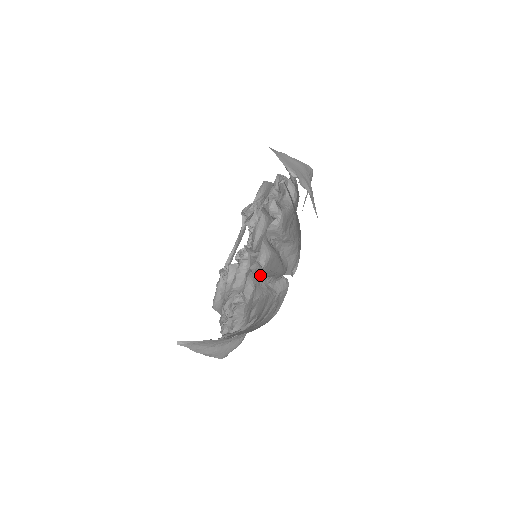
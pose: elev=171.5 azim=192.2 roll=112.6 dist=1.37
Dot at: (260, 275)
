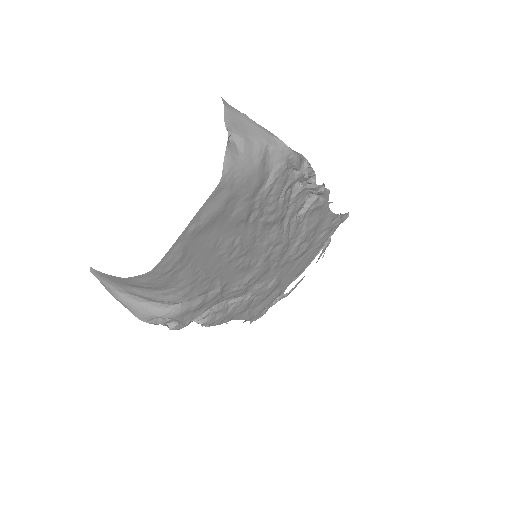
Dot at: occluded
